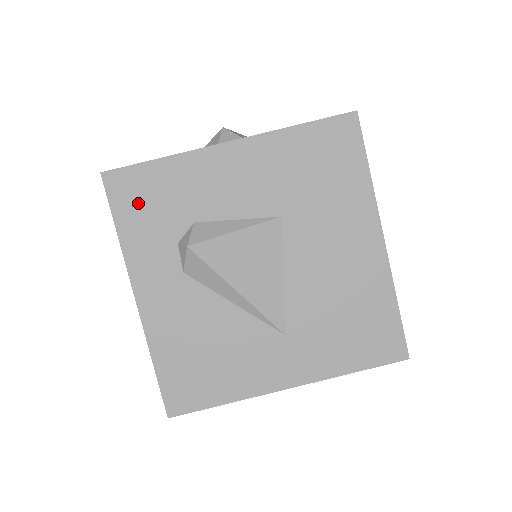
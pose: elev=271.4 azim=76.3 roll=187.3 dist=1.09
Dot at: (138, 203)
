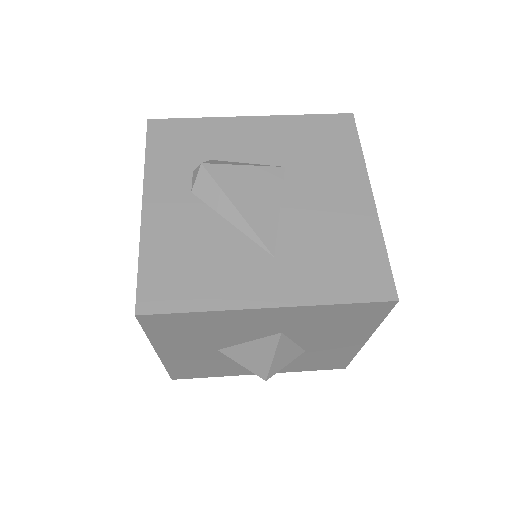
Dot at: (169, 141)
